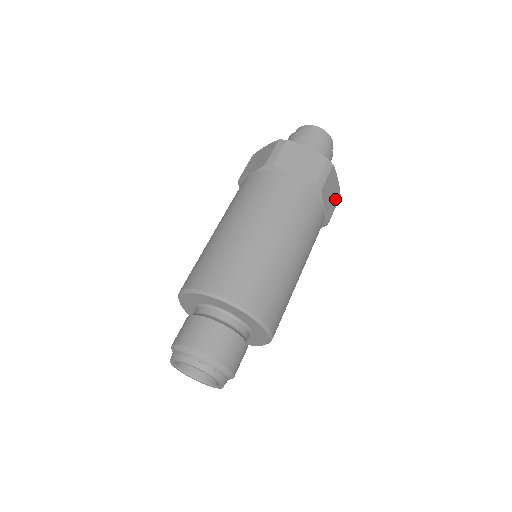
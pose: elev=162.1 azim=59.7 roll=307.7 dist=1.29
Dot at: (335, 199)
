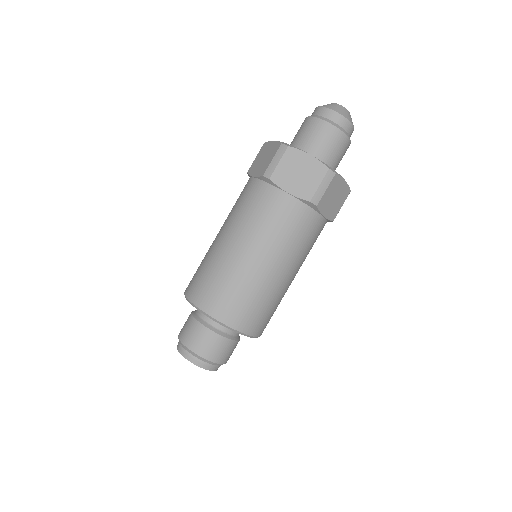
Dot at: (341, 199)
